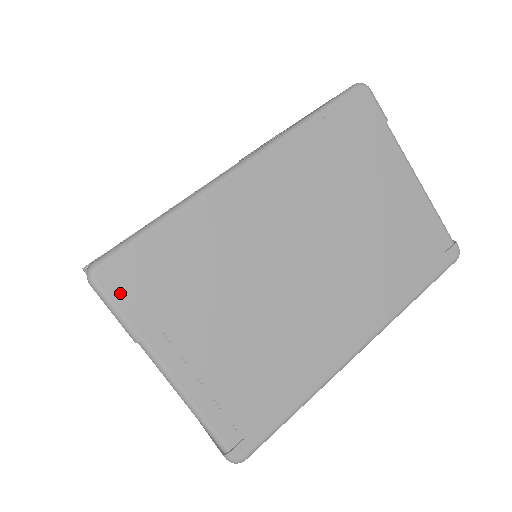
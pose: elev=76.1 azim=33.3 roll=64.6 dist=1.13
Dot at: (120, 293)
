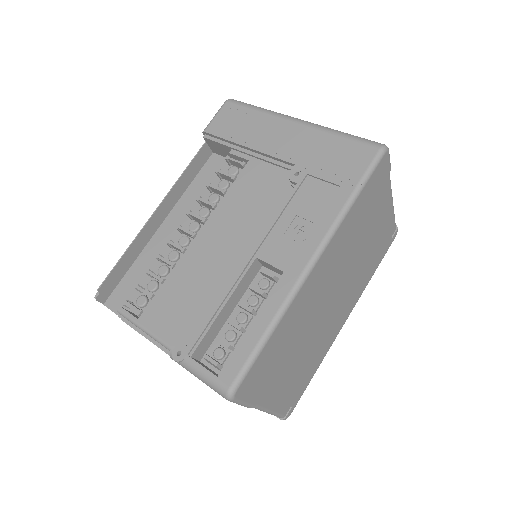
Dot at: (246, 394)
